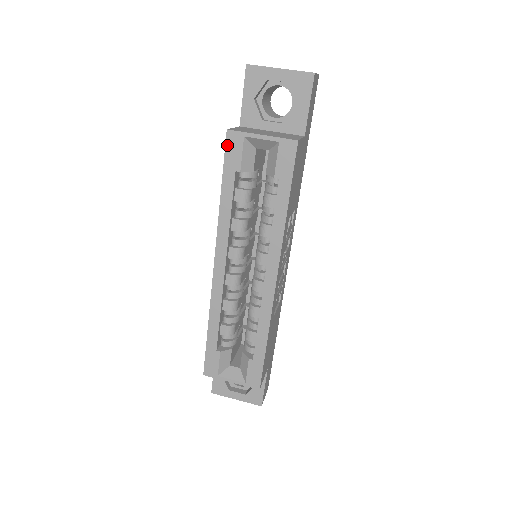
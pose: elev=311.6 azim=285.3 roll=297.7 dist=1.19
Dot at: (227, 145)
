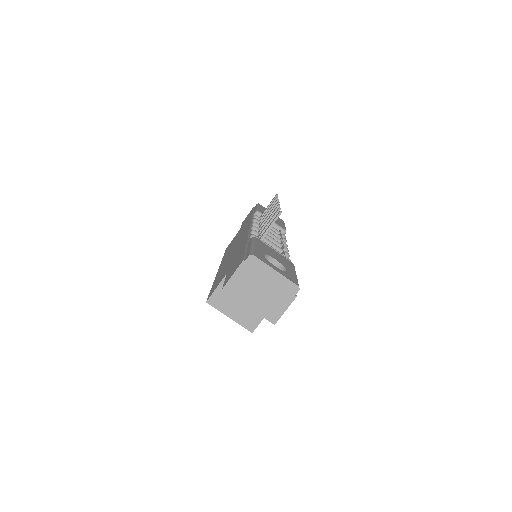
Dot at: occluded
